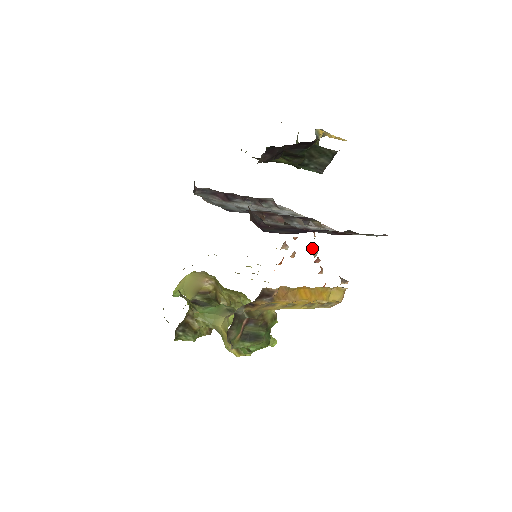
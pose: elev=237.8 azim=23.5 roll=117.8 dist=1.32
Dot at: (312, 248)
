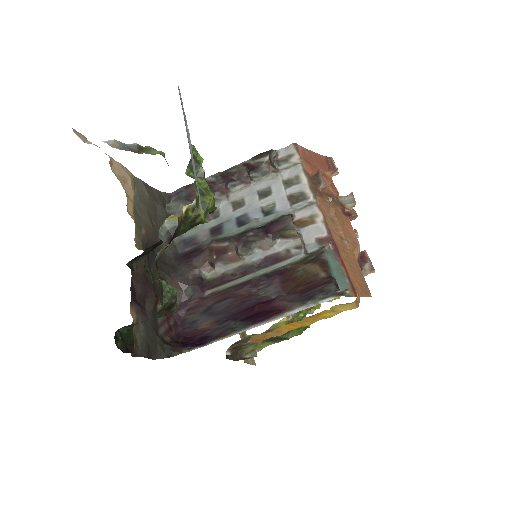
Dot at: (342, 202)
